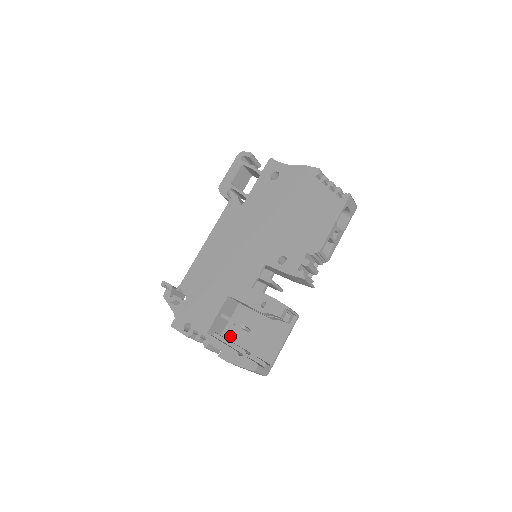
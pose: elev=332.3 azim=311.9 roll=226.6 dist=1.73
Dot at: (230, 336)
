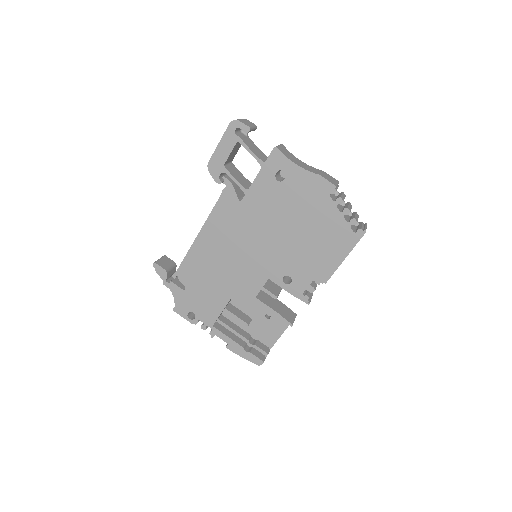
Dot at: (231, 317)
